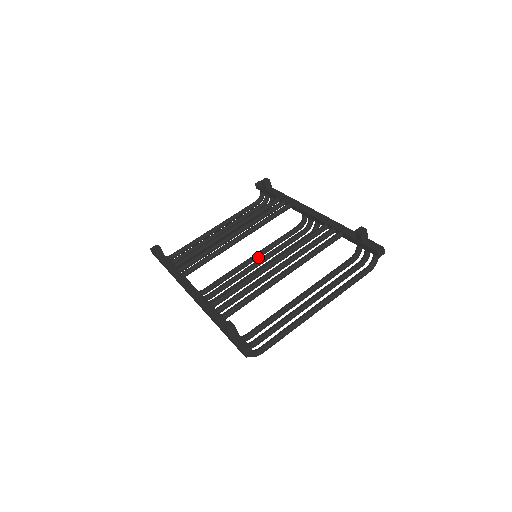
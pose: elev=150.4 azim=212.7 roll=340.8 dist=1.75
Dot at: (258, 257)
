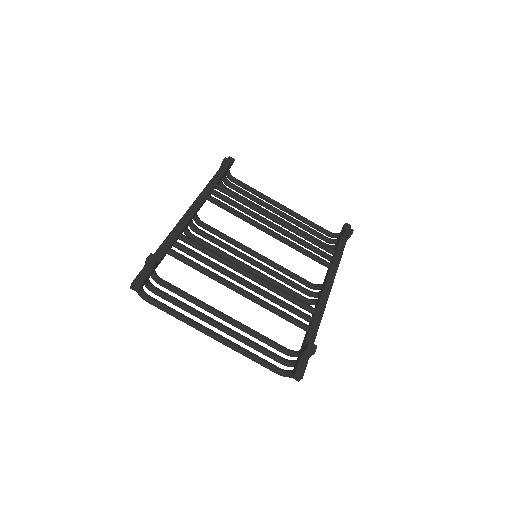
Dot at: (260, 259)
